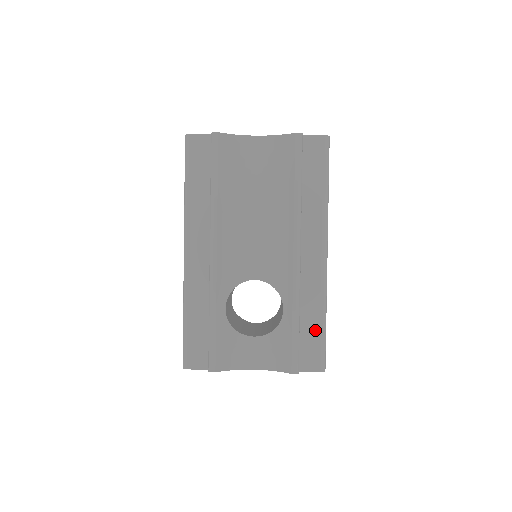
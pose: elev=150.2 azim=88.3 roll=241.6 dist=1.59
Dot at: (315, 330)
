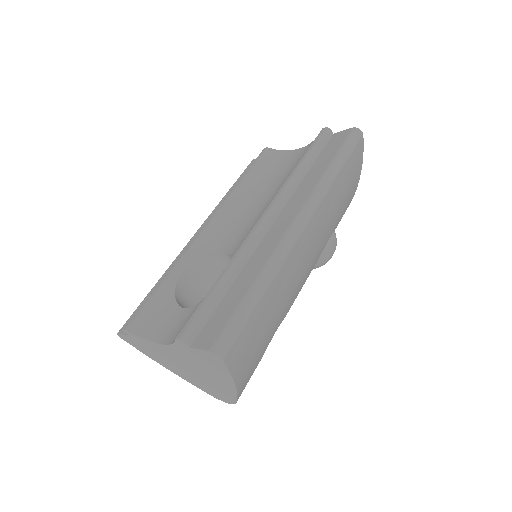
Dot at: (237, 298)
